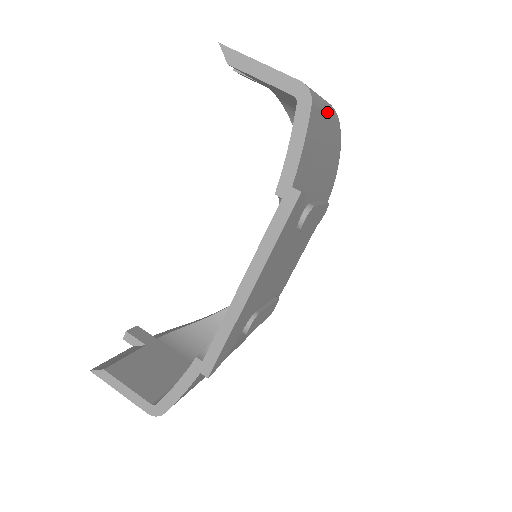
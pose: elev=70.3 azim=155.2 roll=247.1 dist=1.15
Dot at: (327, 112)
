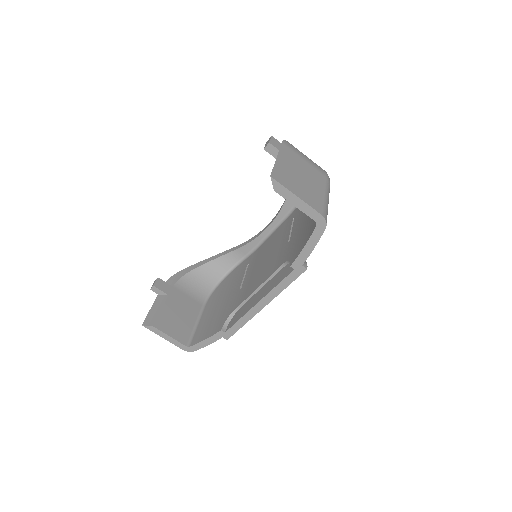
Dot at: (328, 203)
